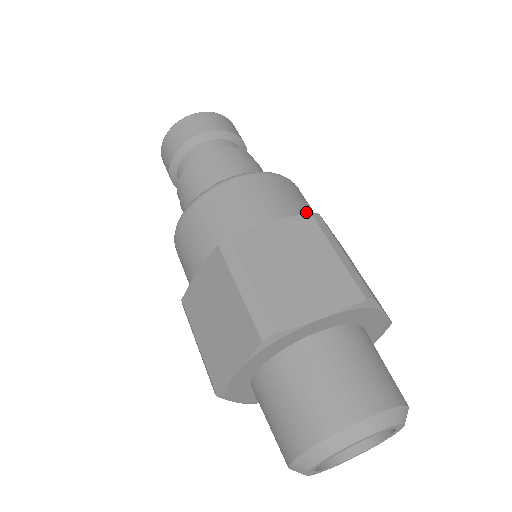
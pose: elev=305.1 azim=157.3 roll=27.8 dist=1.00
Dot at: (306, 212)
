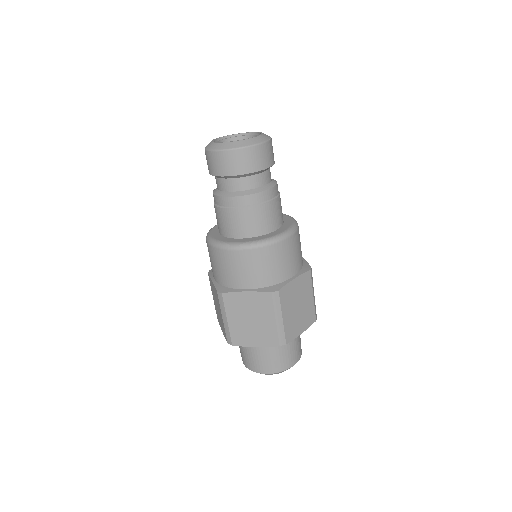
Dot at: (277, 276)
